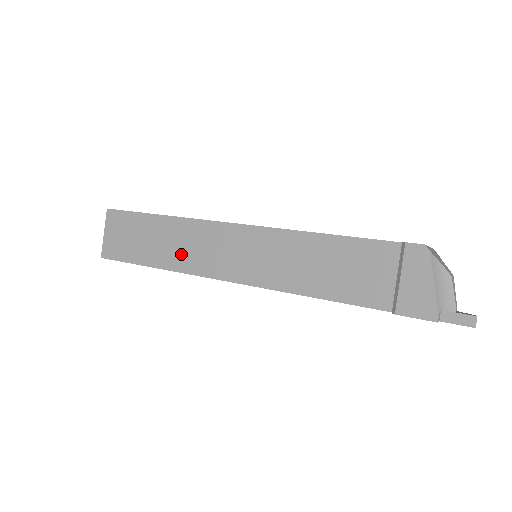
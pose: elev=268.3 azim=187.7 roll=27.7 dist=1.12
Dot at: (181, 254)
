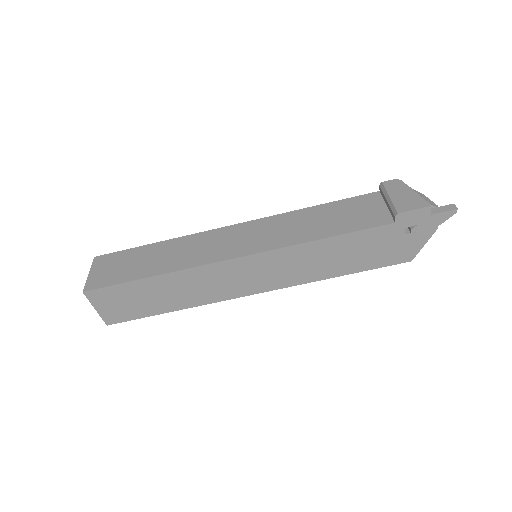
Dot at: (184, 257)
